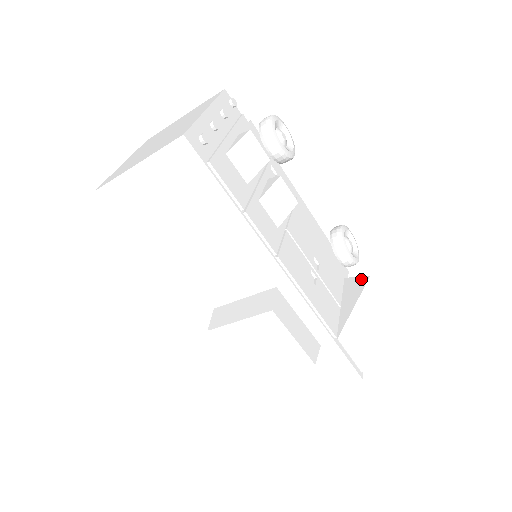
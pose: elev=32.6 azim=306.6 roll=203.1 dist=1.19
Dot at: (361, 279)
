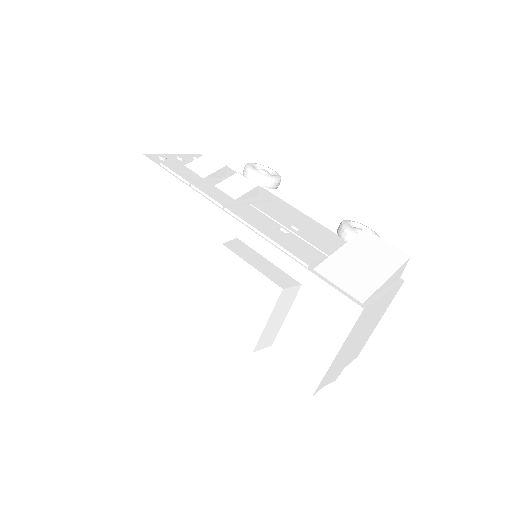
Dot at: occluded
